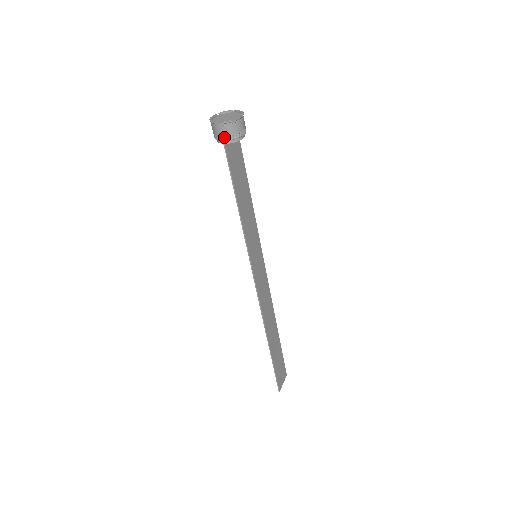
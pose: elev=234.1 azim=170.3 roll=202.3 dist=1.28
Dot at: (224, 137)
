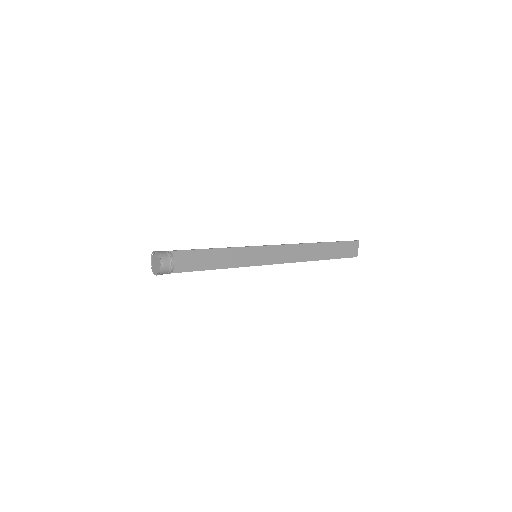
Dot at: occluded
